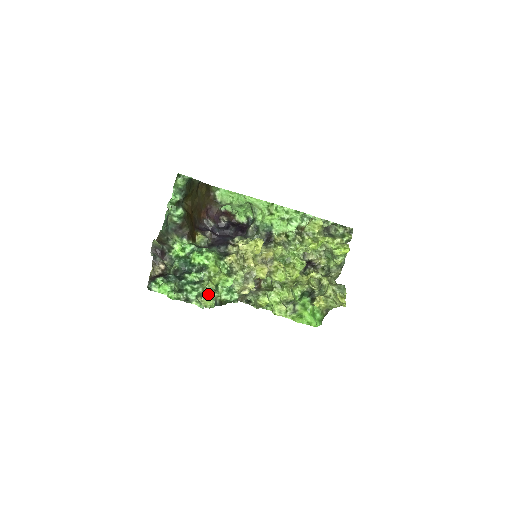
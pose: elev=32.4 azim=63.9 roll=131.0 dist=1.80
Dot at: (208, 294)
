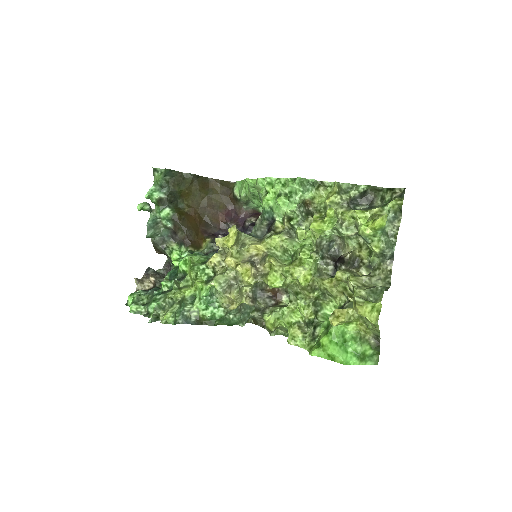
Dot at: (170, 306)
